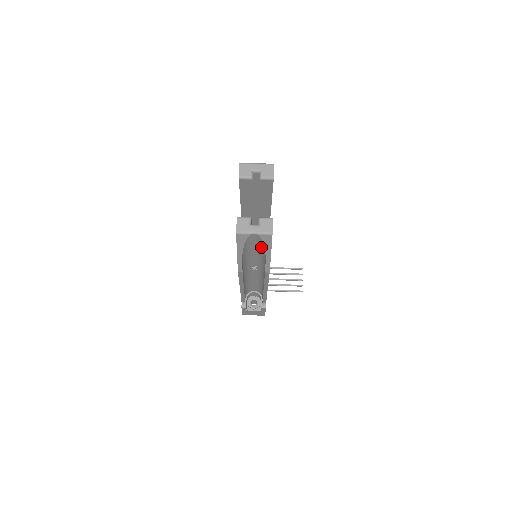
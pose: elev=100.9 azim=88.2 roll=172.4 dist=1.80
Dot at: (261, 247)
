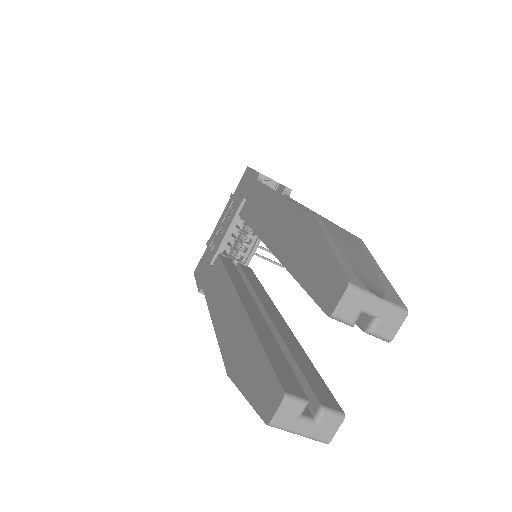
Dot at: occluded
